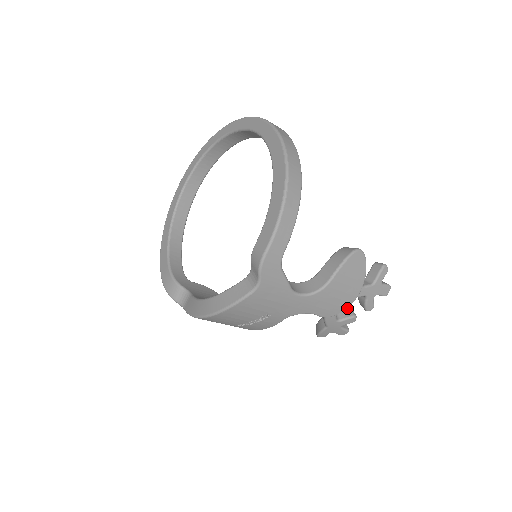
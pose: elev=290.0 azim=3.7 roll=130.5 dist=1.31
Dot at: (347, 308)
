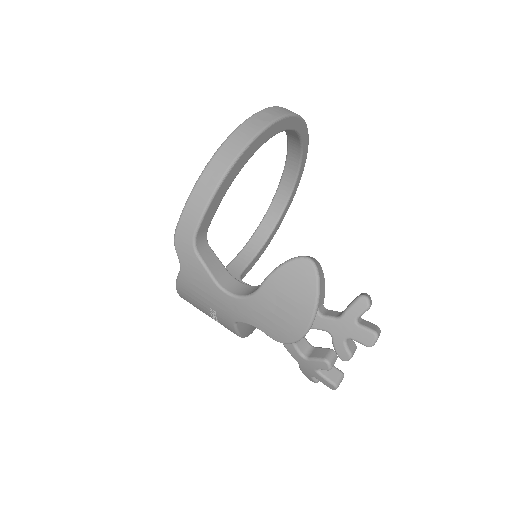
Dot at: (327, 348)
